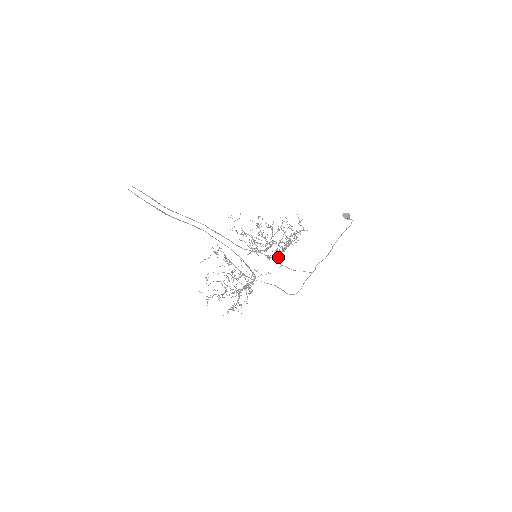
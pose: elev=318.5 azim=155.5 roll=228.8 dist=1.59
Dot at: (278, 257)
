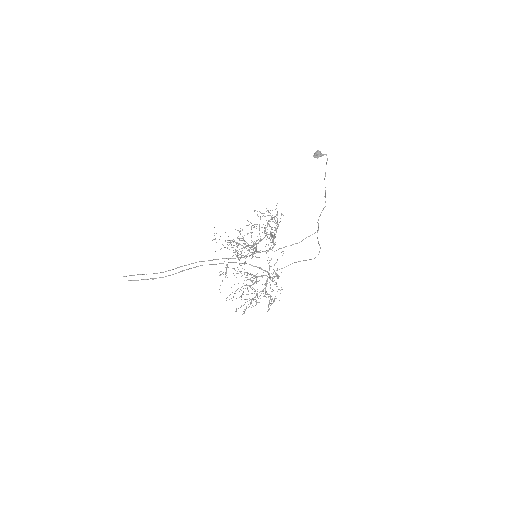
Dot at: occluded
